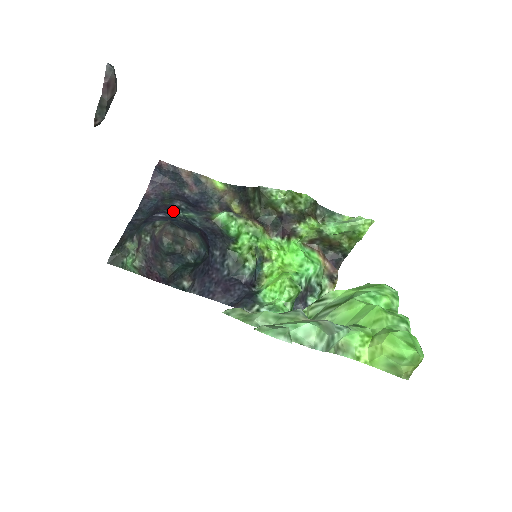
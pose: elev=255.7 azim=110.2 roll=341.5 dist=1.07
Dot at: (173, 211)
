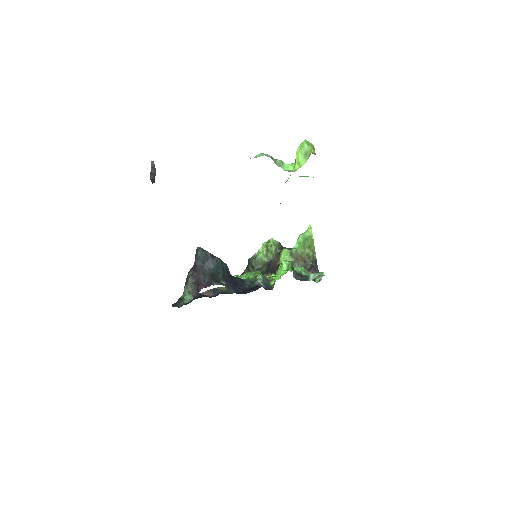
Dot at: occluded
